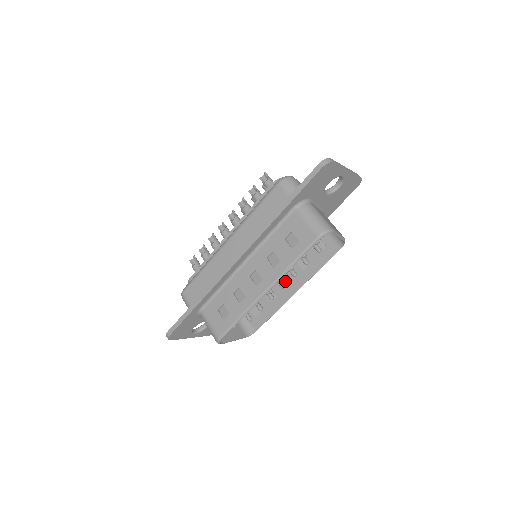
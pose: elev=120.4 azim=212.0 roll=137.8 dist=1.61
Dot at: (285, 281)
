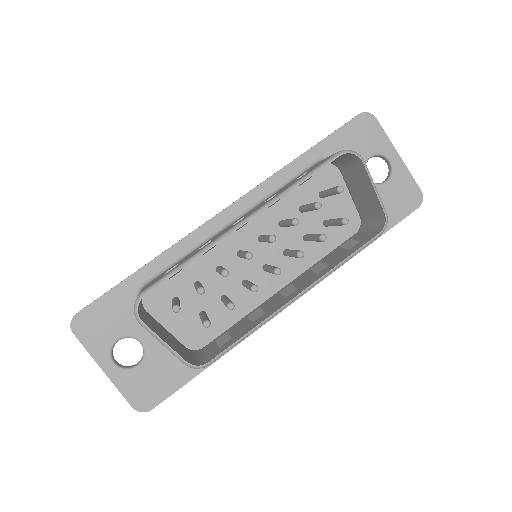
Dot at: (286, 292)
